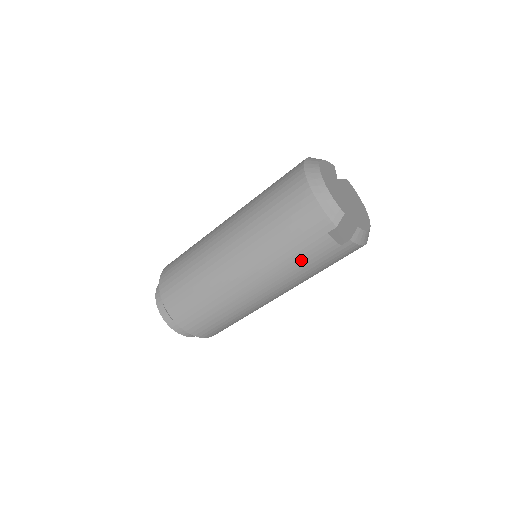
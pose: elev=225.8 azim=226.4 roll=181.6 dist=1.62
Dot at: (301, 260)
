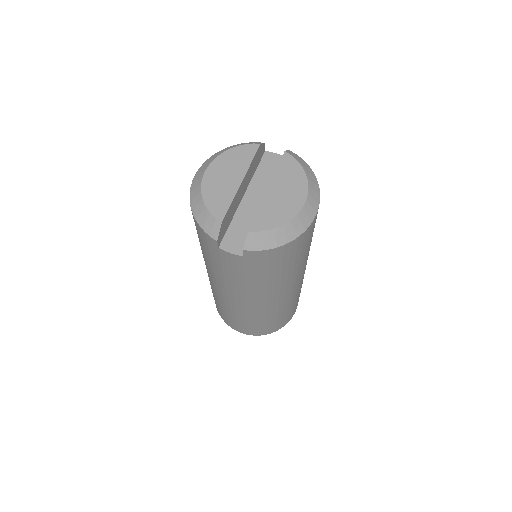
Dot at: (232, 273)
